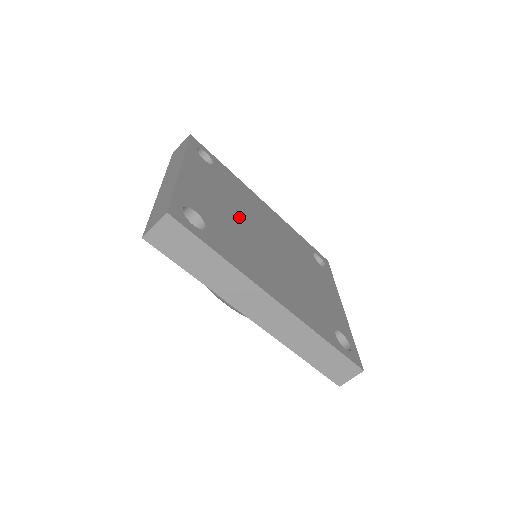
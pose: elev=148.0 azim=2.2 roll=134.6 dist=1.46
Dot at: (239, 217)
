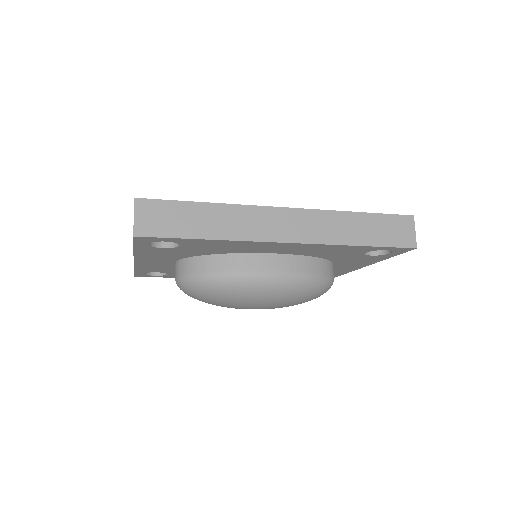
Dot at: occluded
